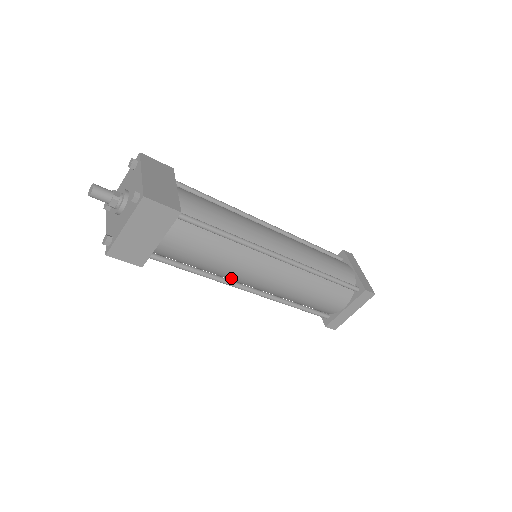
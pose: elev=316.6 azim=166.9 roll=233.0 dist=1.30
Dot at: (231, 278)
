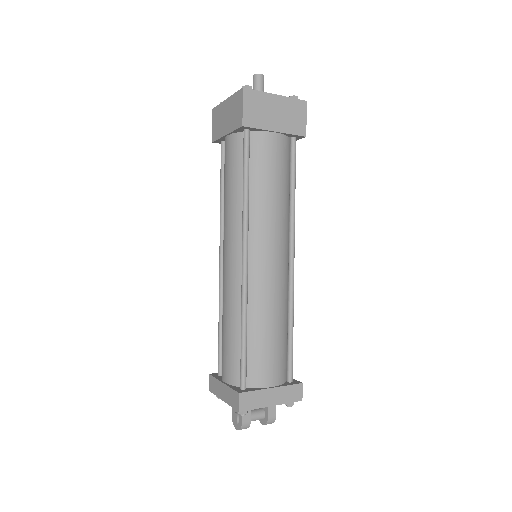
Dot at: (252, 228)
